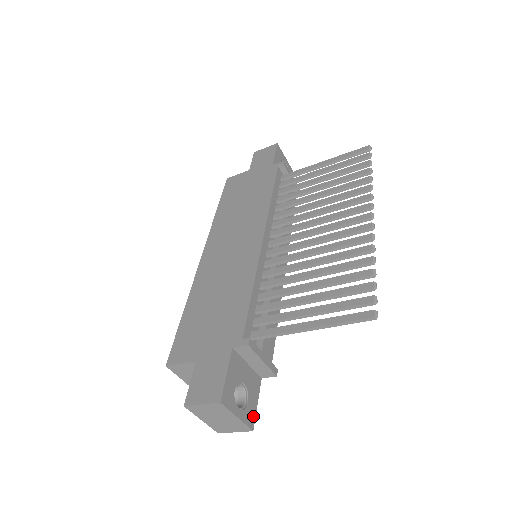
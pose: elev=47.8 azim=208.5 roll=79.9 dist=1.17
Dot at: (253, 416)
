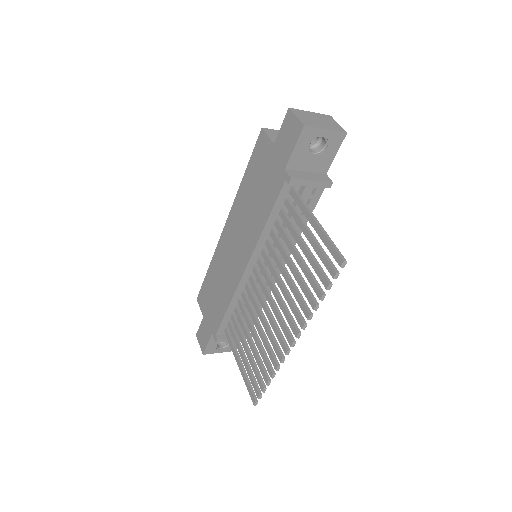
Dot at: occluded
